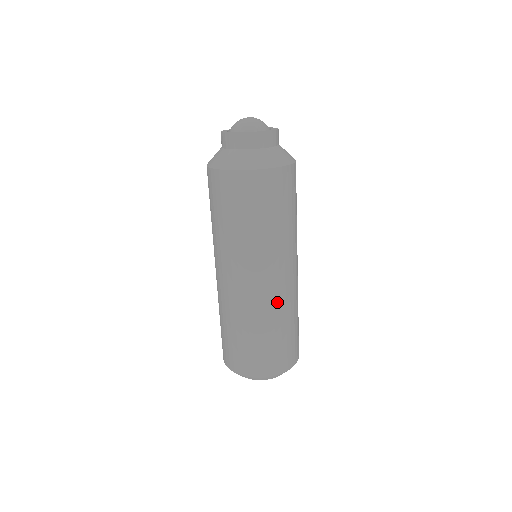
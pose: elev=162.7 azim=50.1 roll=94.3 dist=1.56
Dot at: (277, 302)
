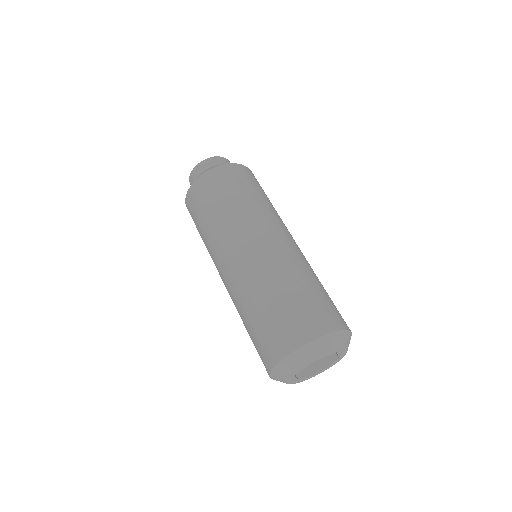
Dot at: (266, 263)
